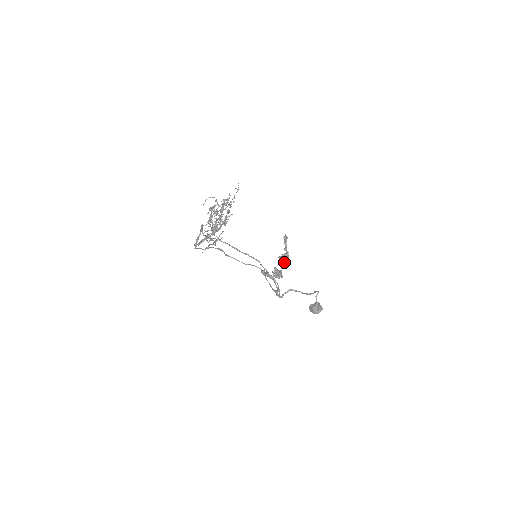
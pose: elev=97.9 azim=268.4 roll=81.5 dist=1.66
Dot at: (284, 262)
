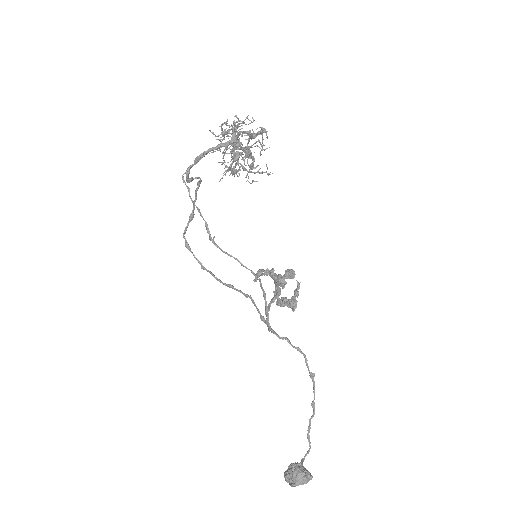
Dot at: (288, 304)
